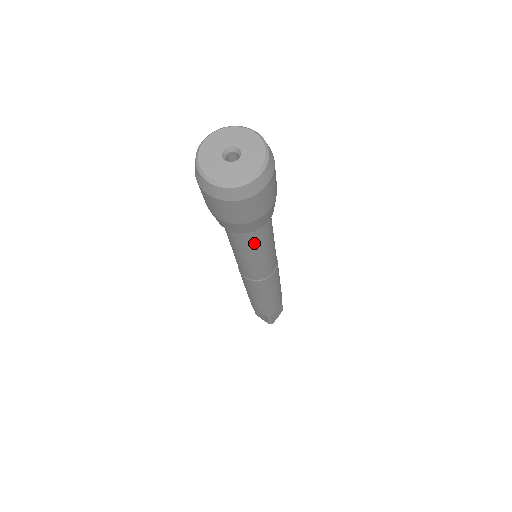
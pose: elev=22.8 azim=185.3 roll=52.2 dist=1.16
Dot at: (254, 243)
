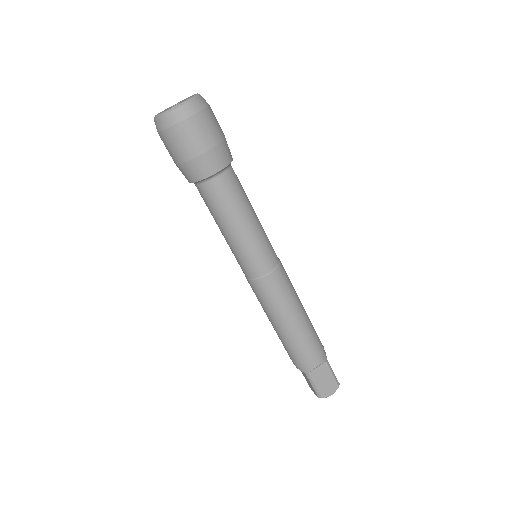
Dot at: (241, 191)
